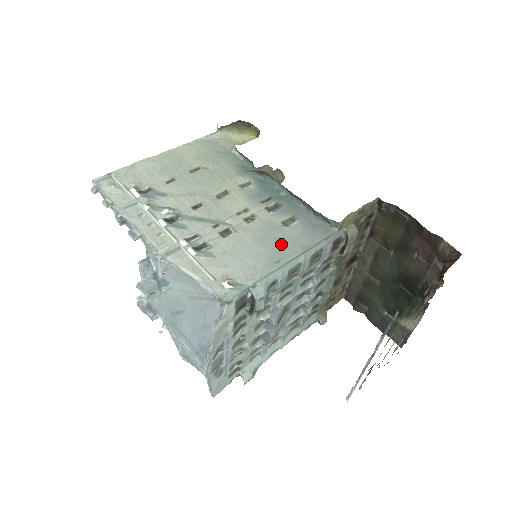
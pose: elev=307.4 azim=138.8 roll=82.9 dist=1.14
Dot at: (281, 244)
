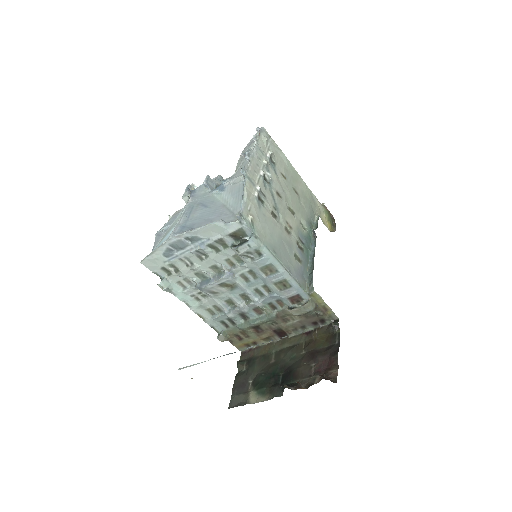
Dot at: (285, 253)
